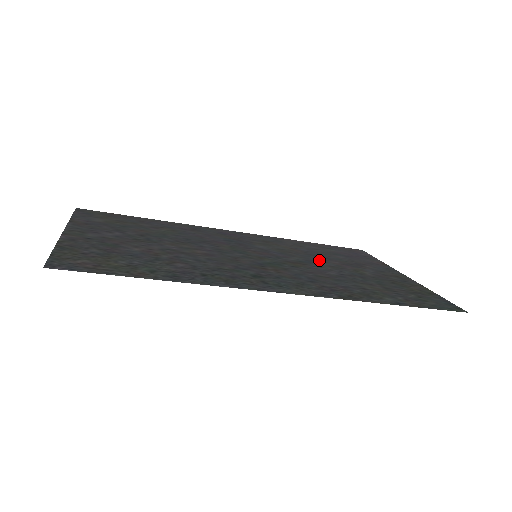
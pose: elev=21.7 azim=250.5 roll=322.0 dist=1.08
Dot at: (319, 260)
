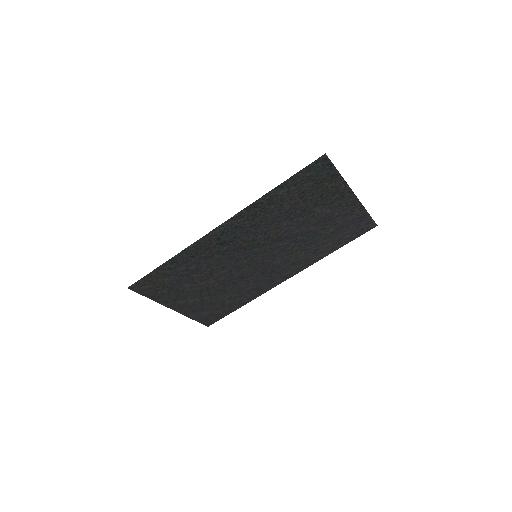
Dot at: (301, 235)
